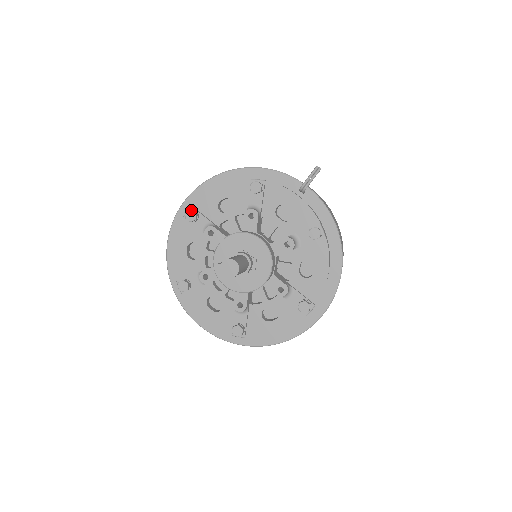
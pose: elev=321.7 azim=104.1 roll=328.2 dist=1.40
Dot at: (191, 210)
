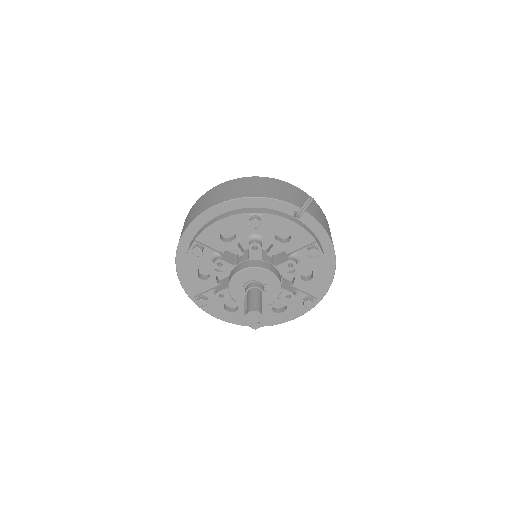
Dot at: (197, 248)
